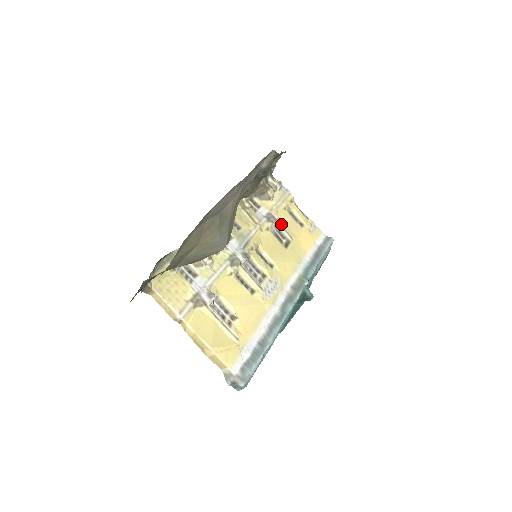
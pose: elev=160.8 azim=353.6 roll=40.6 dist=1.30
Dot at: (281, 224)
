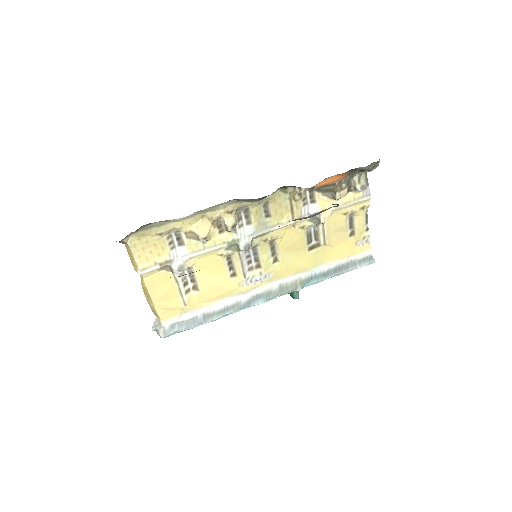
Dot at: (325, 227)
